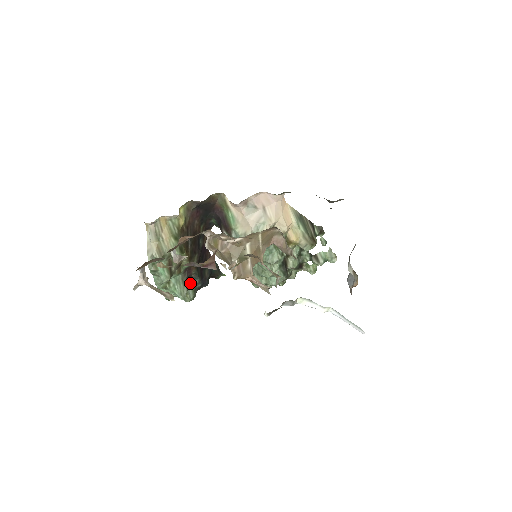
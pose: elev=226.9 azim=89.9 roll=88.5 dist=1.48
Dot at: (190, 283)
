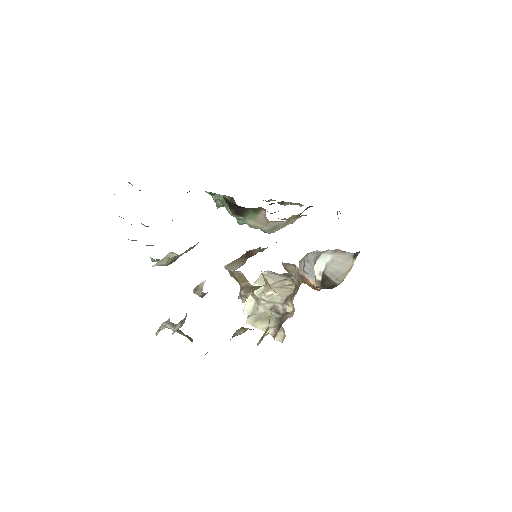
Dot at: occluded
